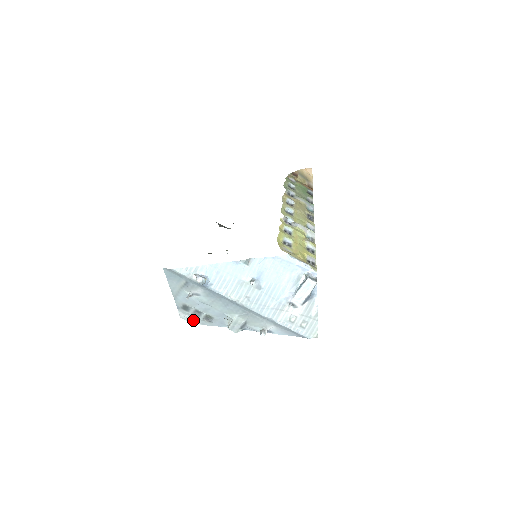
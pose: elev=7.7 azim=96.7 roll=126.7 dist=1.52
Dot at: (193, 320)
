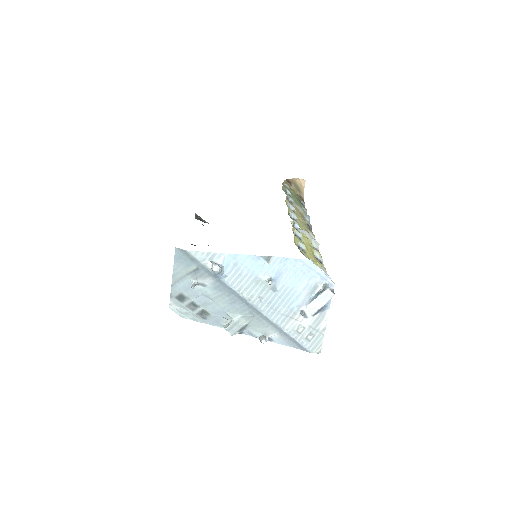
Dot at: (184, 313)
